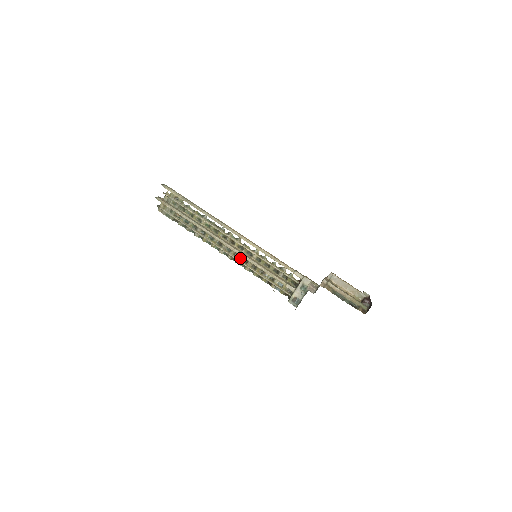
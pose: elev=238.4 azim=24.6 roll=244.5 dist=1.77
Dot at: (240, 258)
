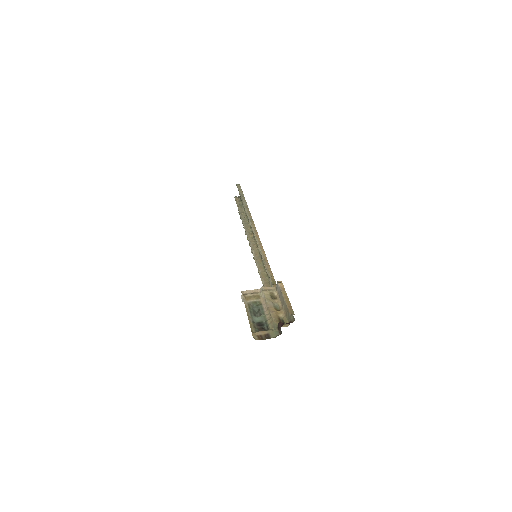
Dot at: occluded
